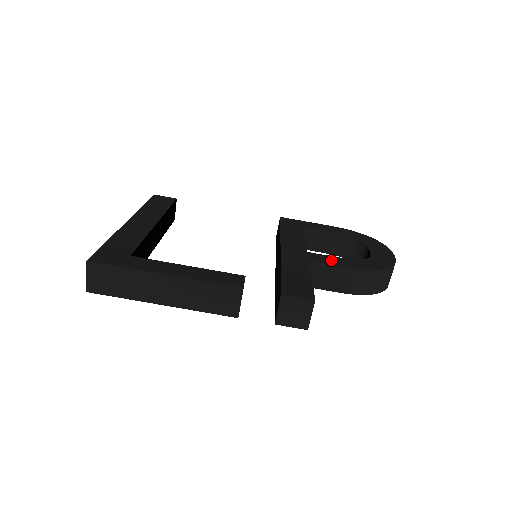
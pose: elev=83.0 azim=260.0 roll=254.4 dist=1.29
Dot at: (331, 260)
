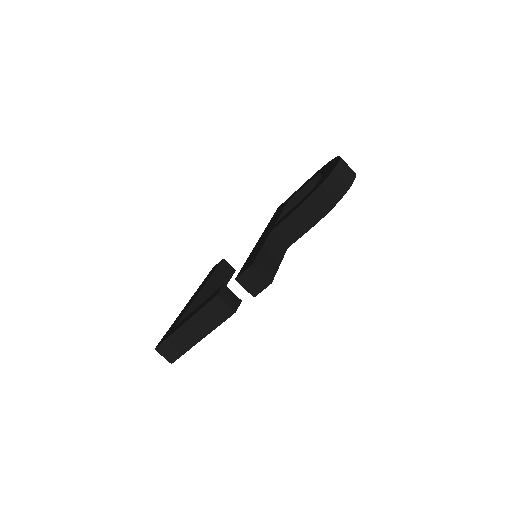
Dot at: (286, 216)
